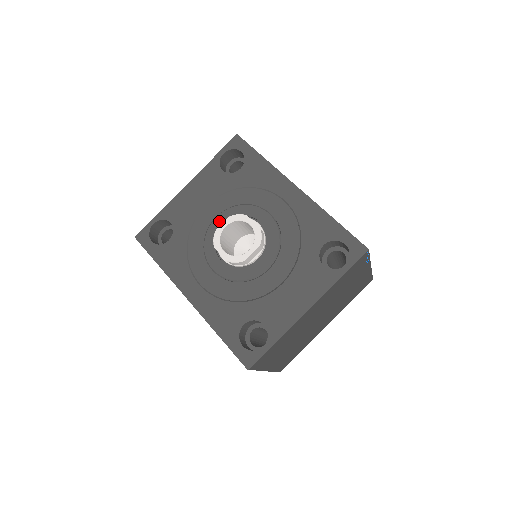
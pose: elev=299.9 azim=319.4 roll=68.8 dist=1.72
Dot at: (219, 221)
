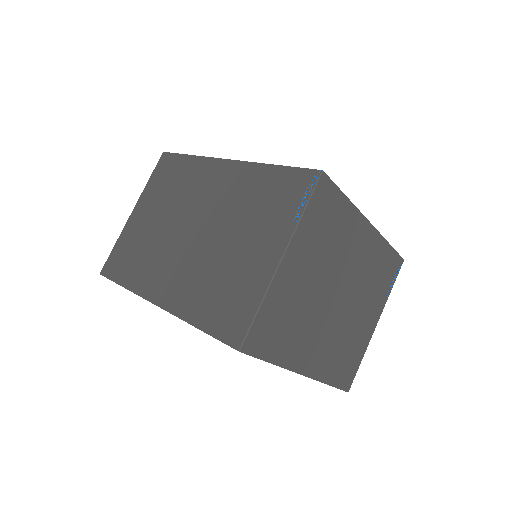
Dot at: occluded
